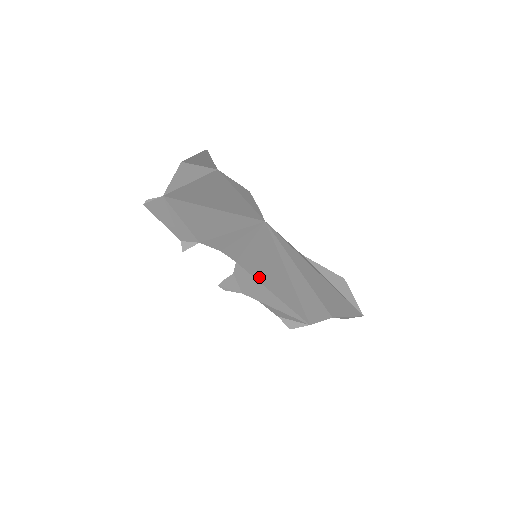
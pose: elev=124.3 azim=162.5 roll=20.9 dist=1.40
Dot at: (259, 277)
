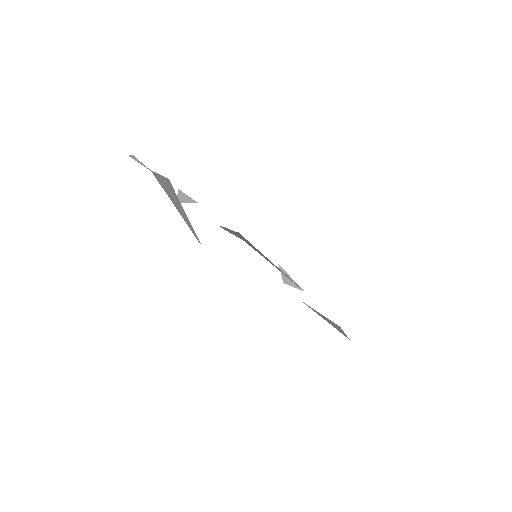
Dot at: occluded
